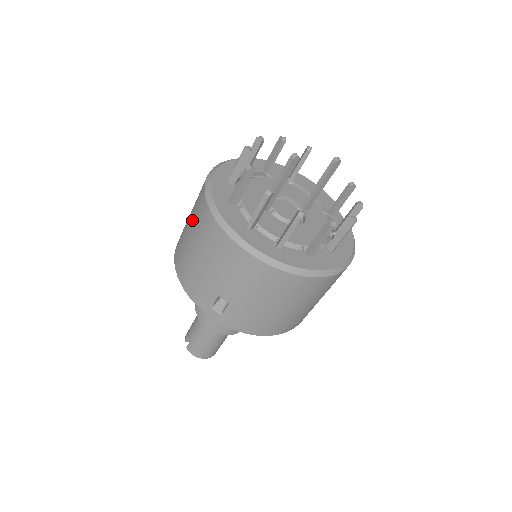
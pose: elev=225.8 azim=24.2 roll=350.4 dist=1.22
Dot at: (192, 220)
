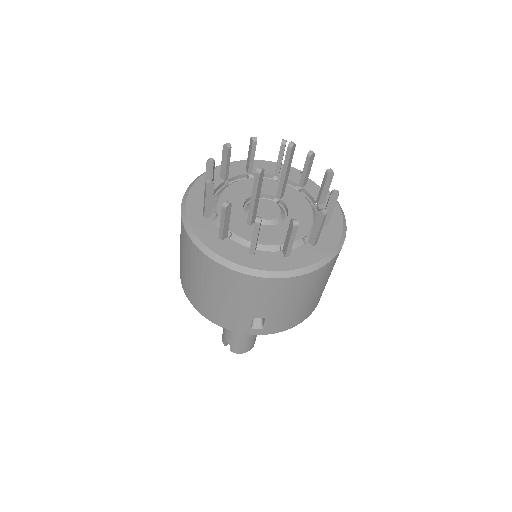
Dot at: (192, 267)
